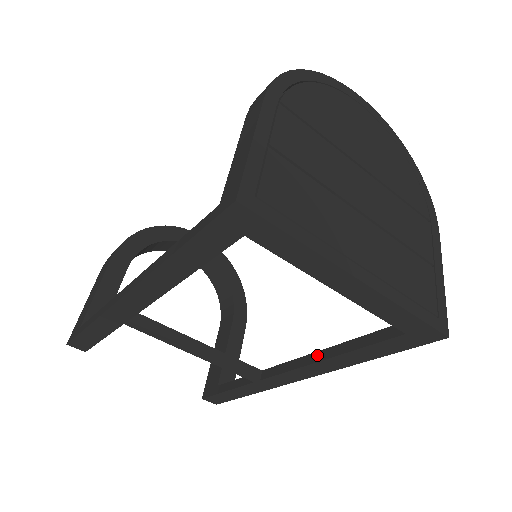
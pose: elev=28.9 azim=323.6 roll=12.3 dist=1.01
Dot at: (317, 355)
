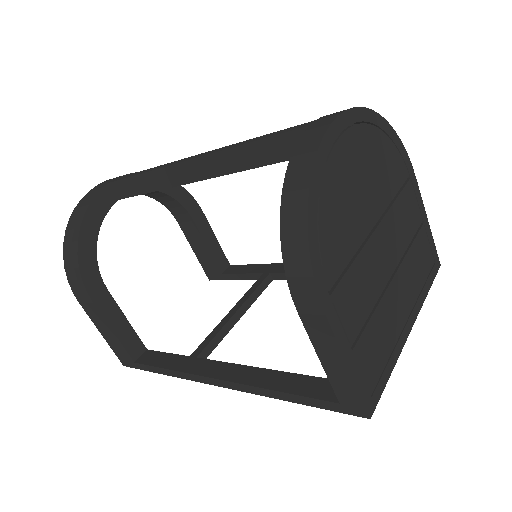
Dot at: occluded
